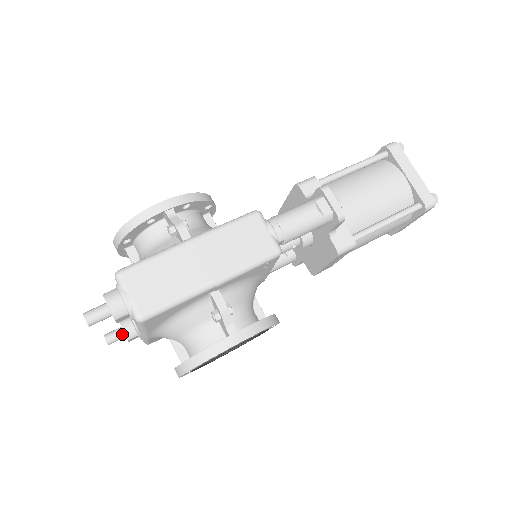
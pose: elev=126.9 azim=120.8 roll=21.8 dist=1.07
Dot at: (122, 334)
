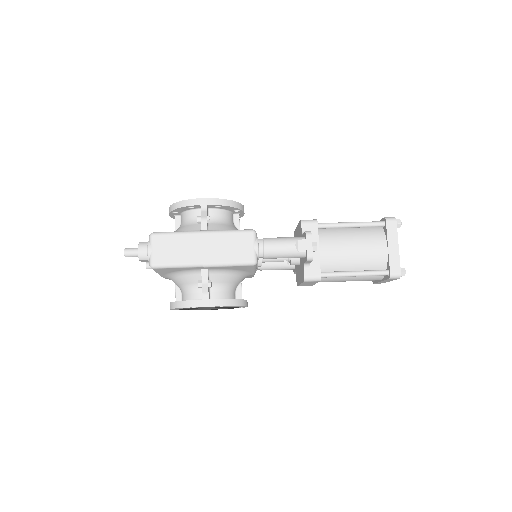
Dot at: occluded
